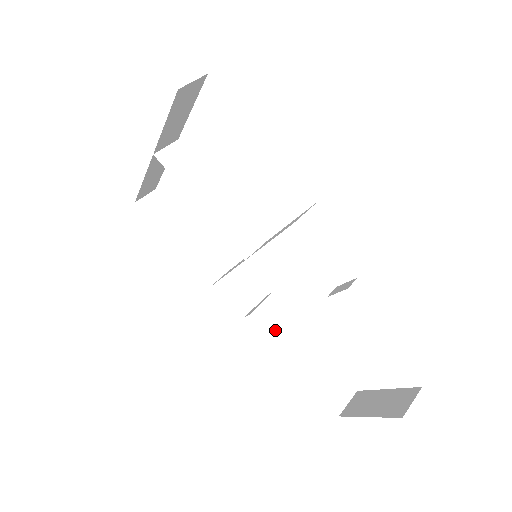
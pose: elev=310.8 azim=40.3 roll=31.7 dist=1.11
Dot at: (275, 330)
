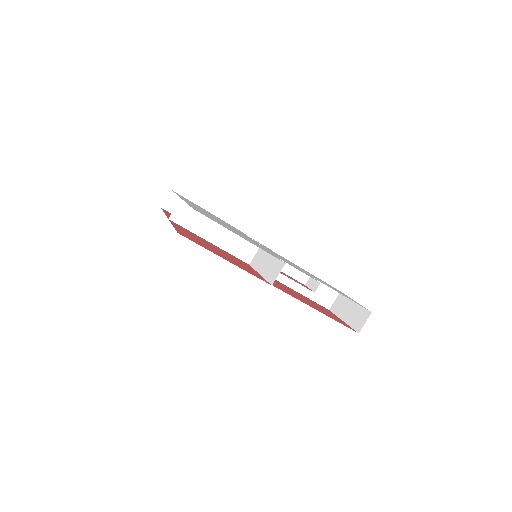
Dot at: (280, 275)
